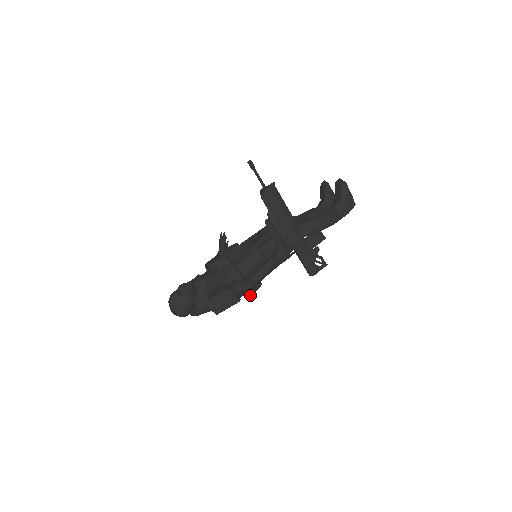
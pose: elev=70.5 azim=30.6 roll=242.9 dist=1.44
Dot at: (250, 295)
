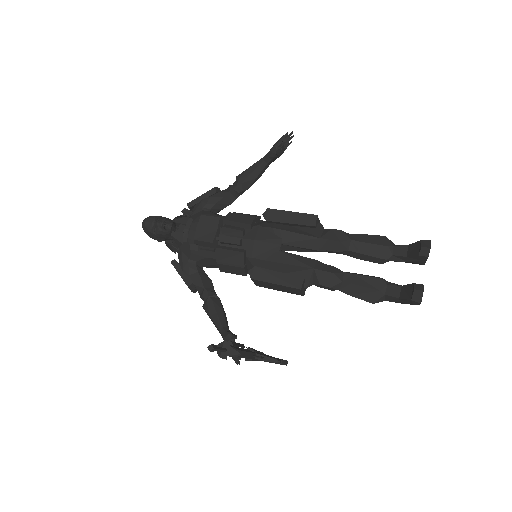
Dot at: occluded
